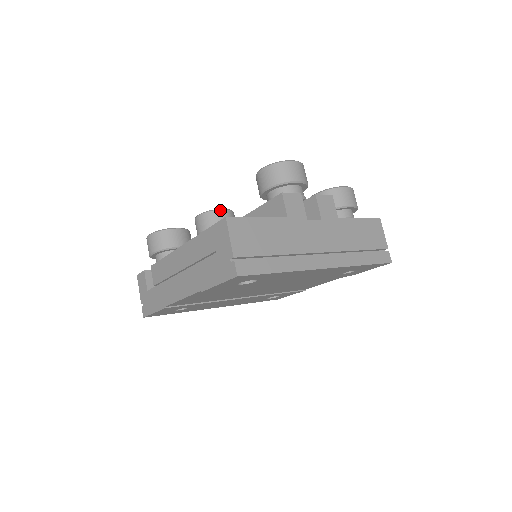
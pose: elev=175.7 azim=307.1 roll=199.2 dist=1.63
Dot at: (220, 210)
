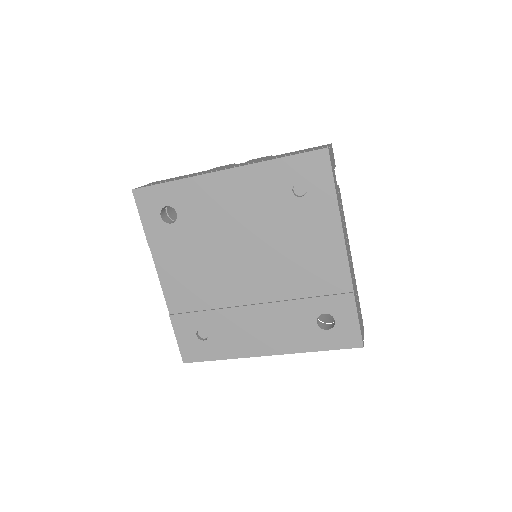
Dot at: occluded
